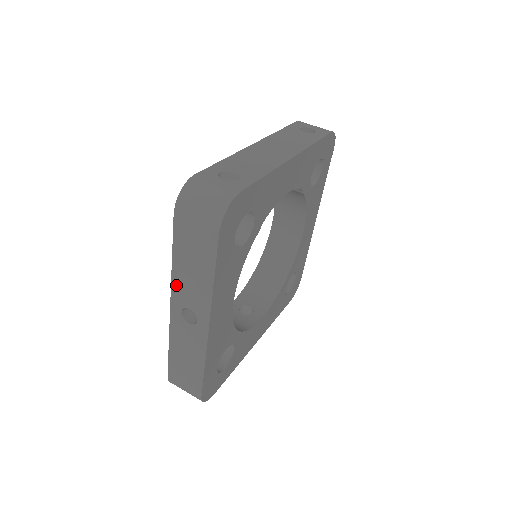
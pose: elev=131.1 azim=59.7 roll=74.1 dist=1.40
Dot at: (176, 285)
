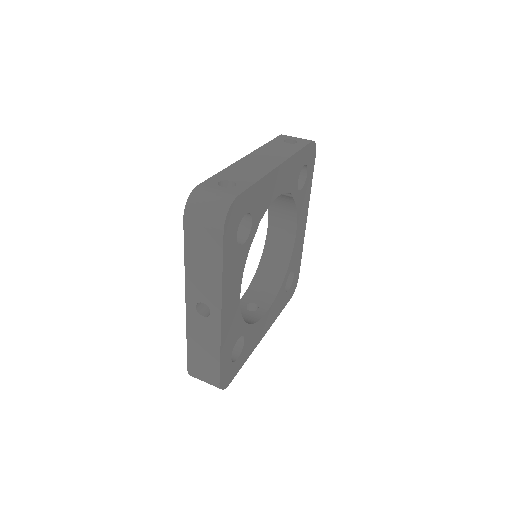
Dot at: (189, 283)
